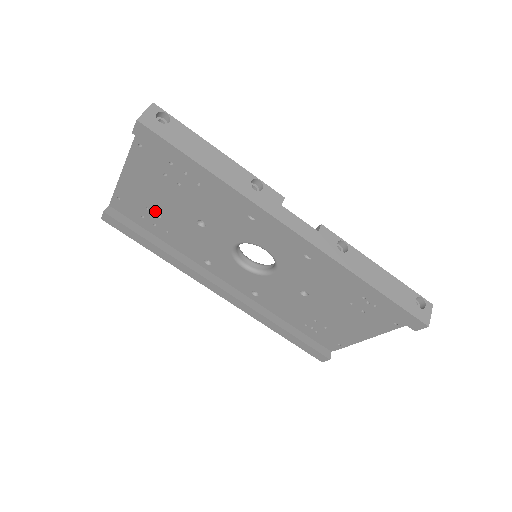
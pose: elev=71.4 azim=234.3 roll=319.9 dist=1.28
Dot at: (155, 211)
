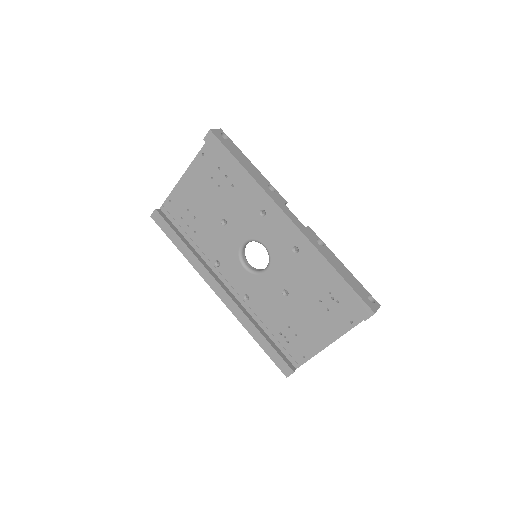
Dot at: (193, 212)
